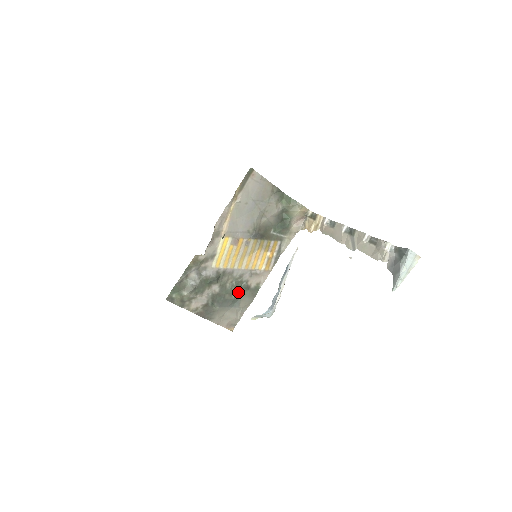
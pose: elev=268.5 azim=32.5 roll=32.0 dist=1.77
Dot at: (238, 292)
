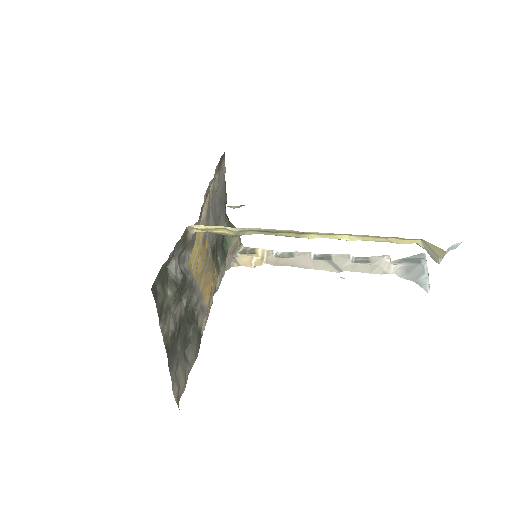
Dot at: occluded
